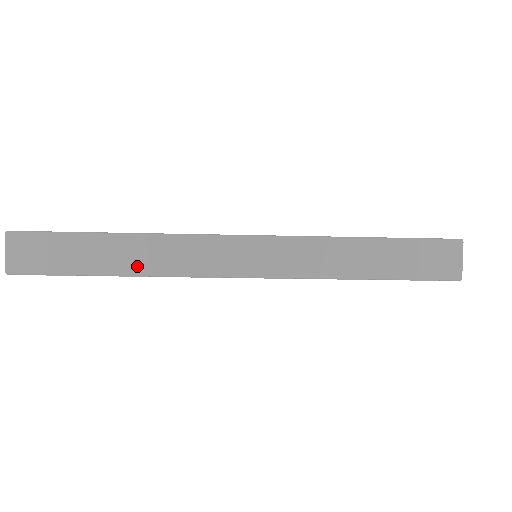
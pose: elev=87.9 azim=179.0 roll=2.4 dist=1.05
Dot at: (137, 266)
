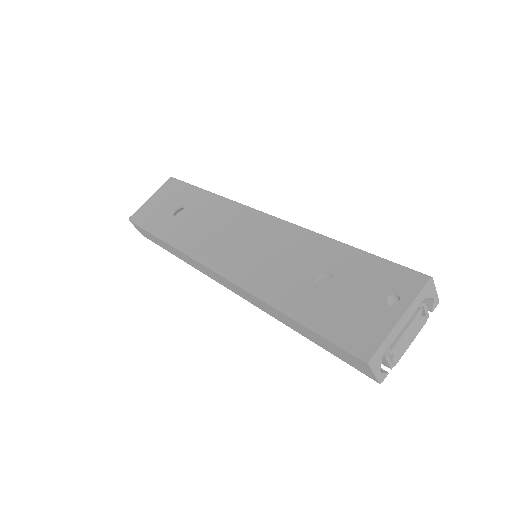
Dot at: (182, 259)
